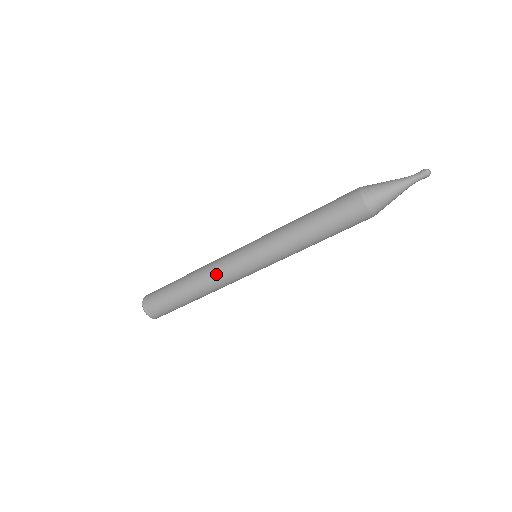
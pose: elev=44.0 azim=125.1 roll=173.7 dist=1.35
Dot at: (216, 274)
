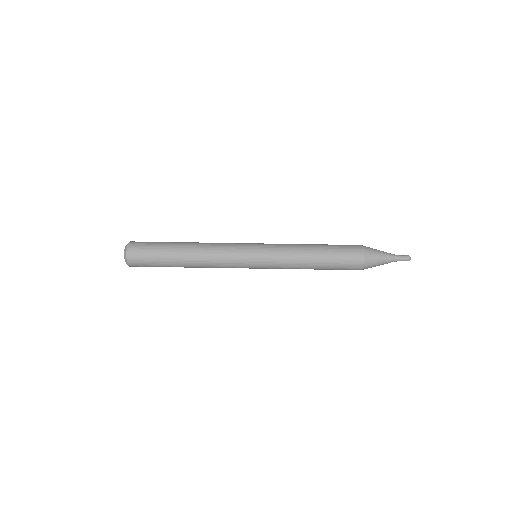
Dot at: (218, 253)
